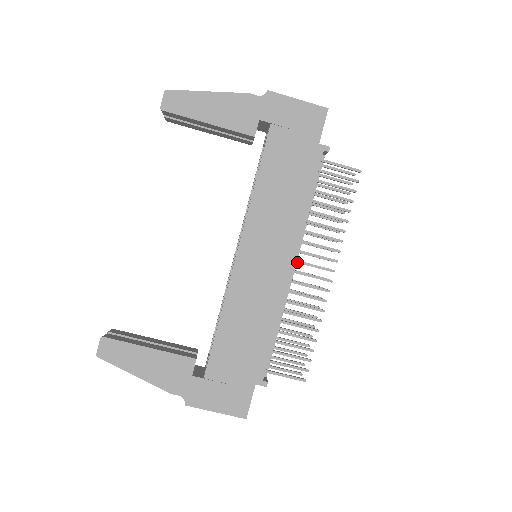
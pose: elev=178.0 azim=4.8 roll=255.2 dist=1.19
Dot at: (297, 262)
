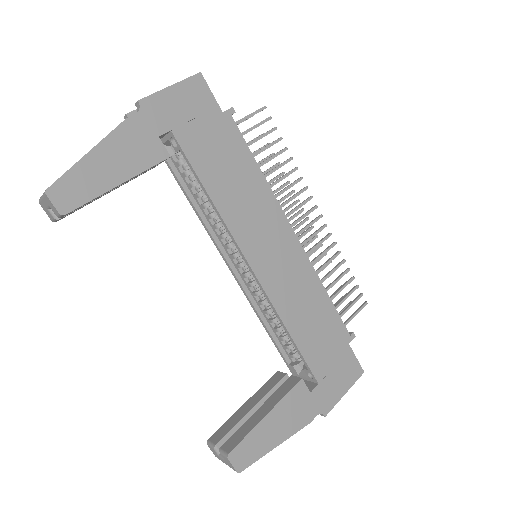
Dot at: occluded
